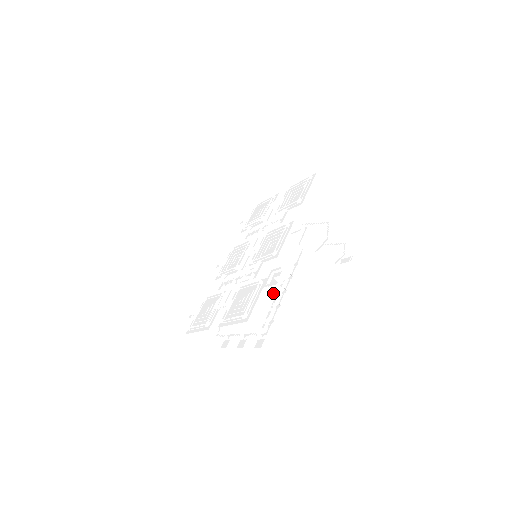
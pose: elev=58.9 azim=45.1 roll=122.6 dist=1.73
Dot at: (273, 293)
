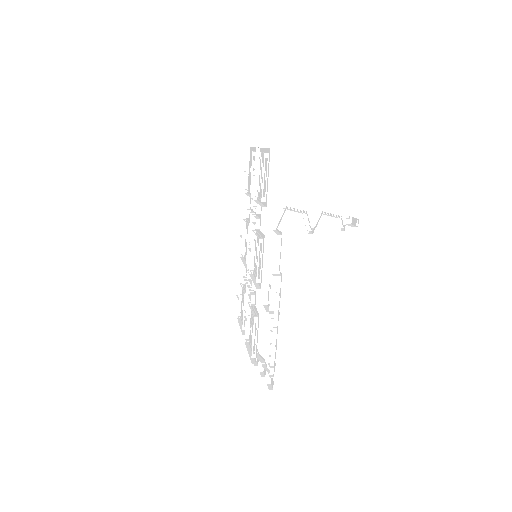
Dot at: (271, 327)
